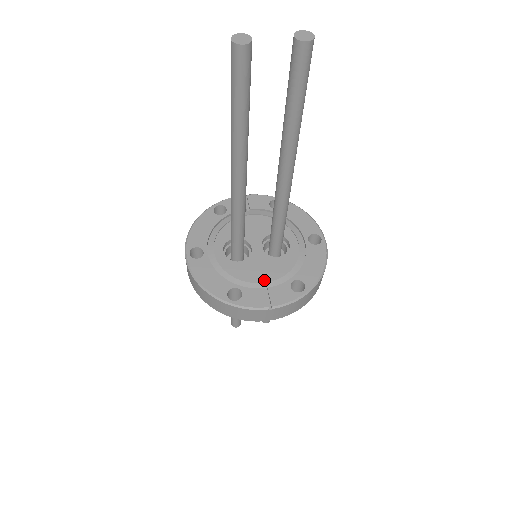
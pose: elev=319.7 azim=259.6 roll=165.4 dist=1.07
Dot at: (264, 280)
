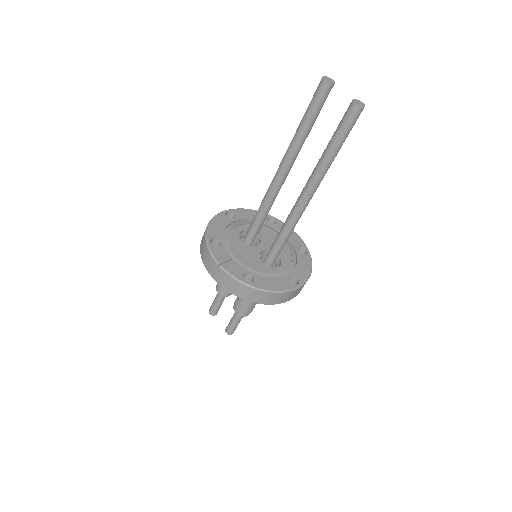
Dot at: (239, 258)
